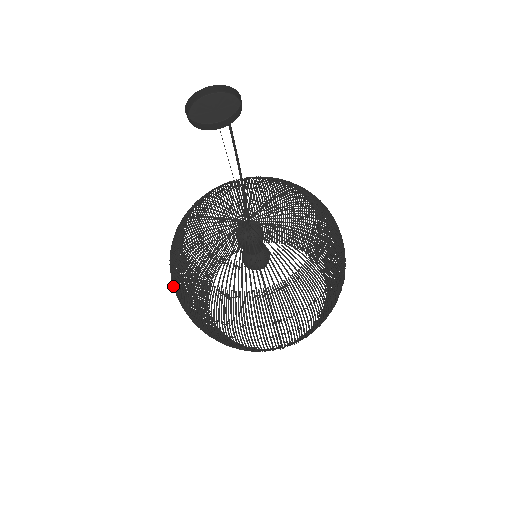
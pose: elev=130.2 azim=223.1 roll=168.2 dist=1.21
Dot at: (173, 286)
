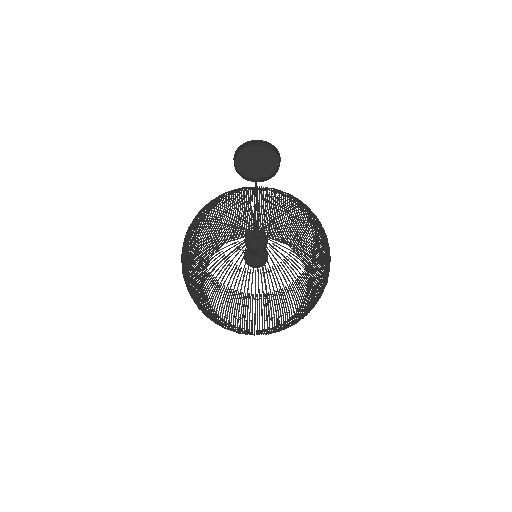
Dot at: (240, 324)
